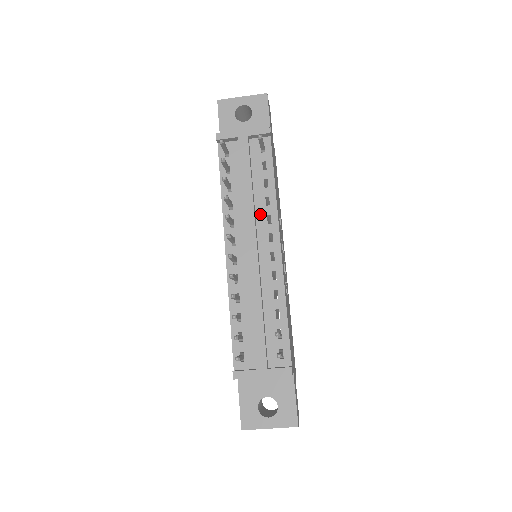
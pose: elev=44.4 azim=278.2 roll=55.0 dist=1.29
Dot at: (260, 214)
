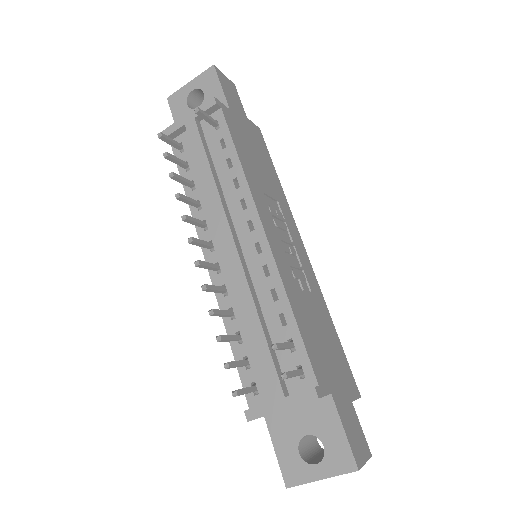
Dot at: (232, 202)
